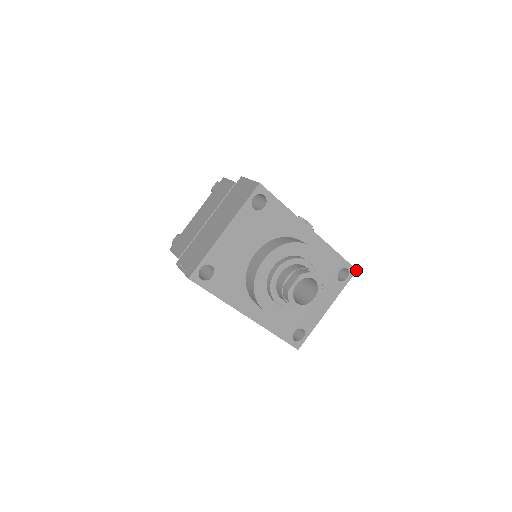
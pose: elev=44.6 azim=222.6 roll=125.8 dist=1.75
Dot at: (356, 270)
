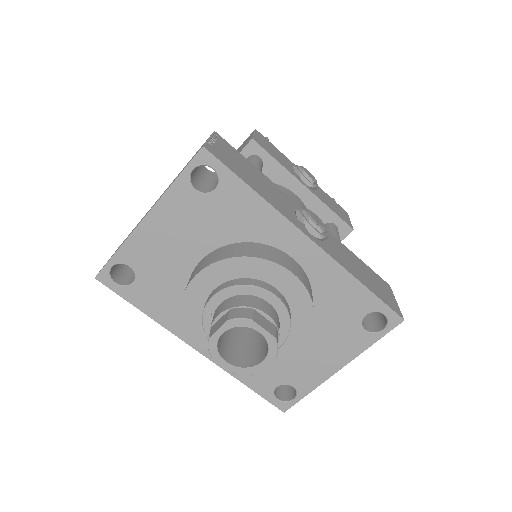
Dot at: (402, 319)
